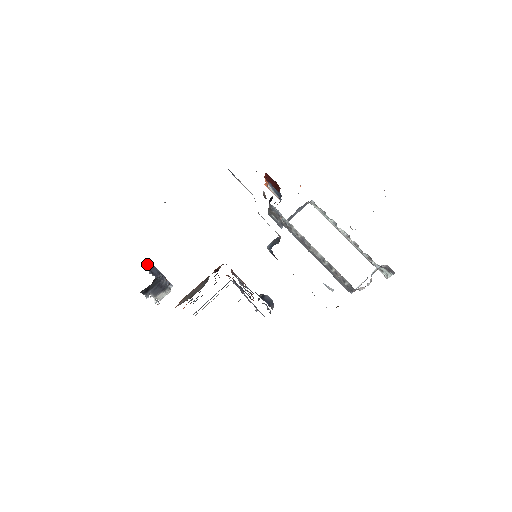
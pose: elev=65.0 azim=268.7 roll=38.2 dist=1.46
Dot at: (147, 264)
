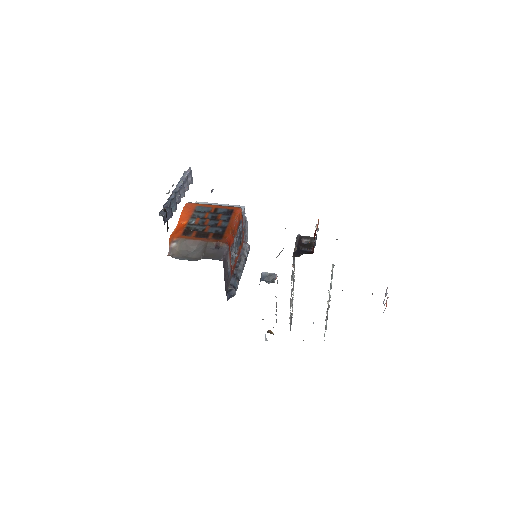
Dot at: (166, 209)
